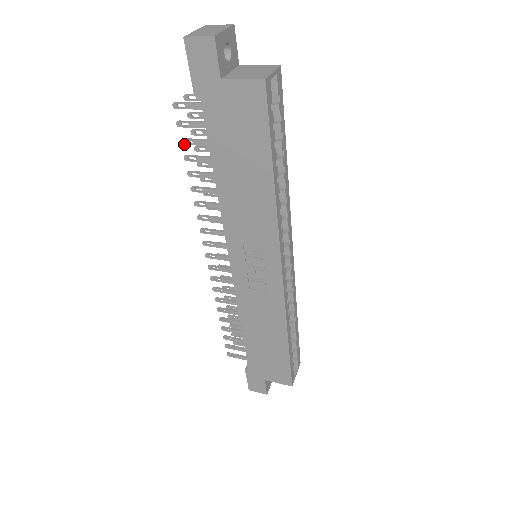
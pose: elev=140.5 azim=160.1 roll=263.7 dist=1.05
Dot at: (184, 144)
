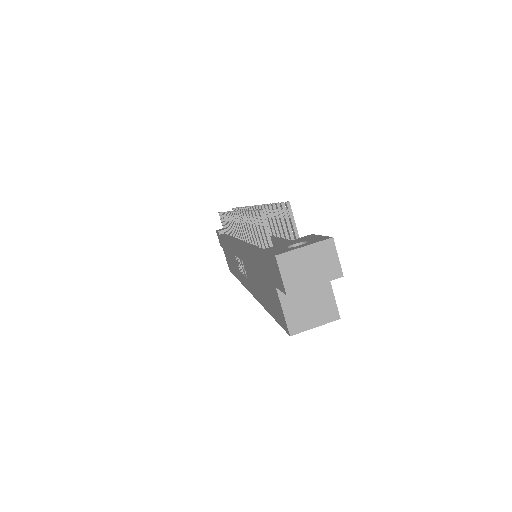
Dot at: (252, 215)
